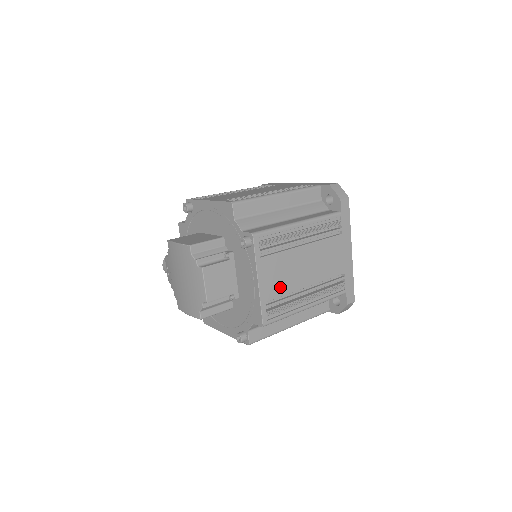
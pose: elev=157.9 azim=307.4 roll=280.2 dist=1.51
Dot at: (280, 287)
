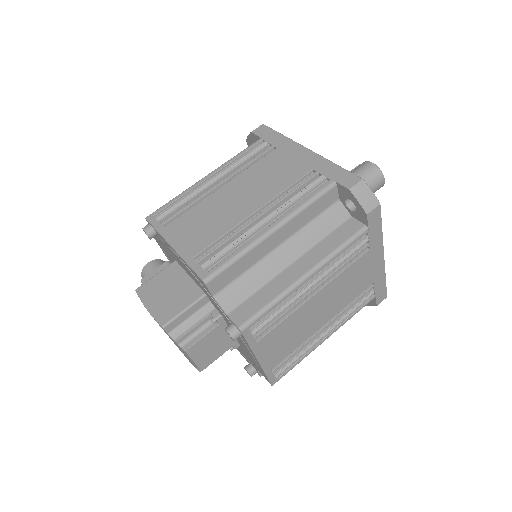
Dot at: (288, 347)
